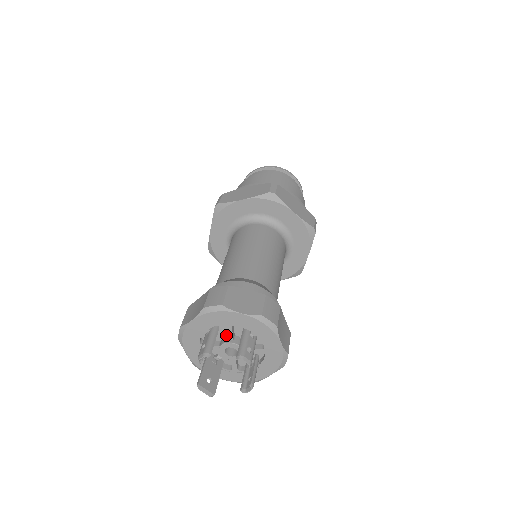
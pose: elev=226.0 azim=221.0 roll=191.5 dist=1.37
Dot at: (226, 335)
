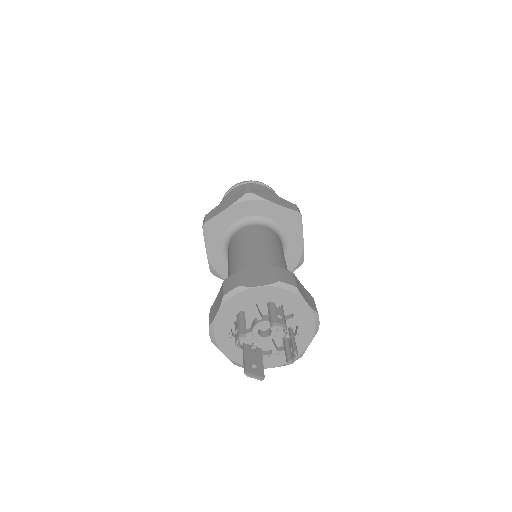
Dot at: (254, 319)
